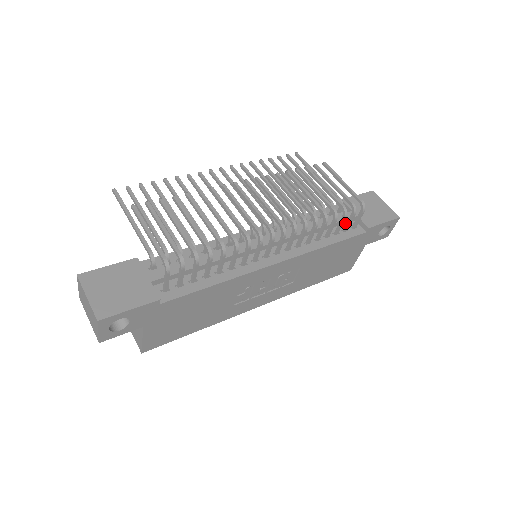
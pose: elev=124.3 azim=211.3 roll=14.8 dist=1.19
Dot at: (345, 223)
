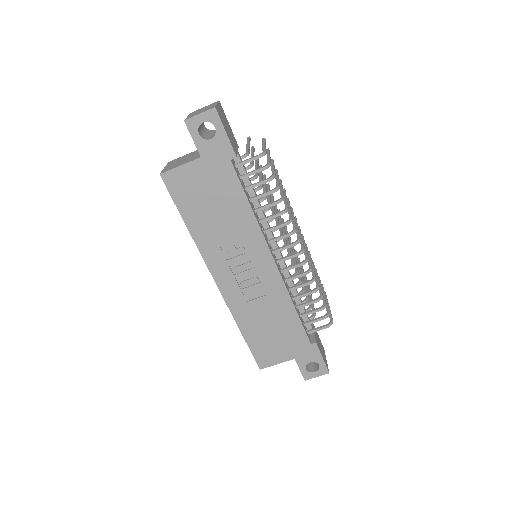
Dot at: occluded
